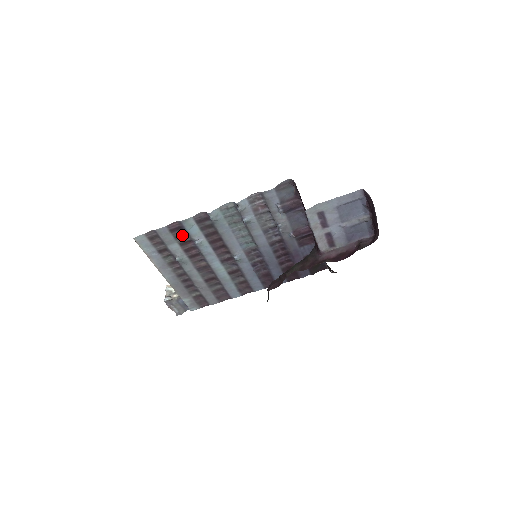
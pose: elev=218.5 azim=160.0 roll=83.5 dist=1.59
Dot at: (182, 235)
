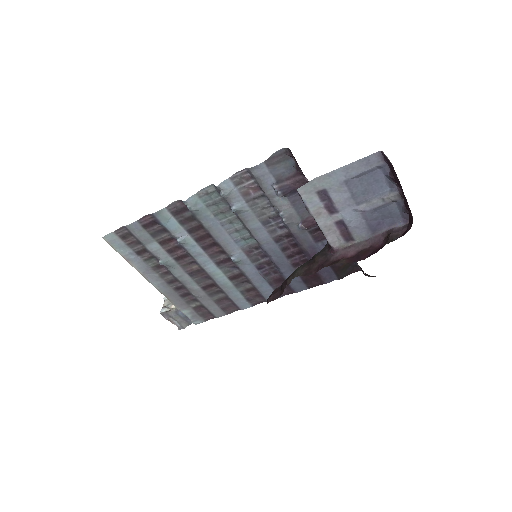
Dot at: (160, 231)
